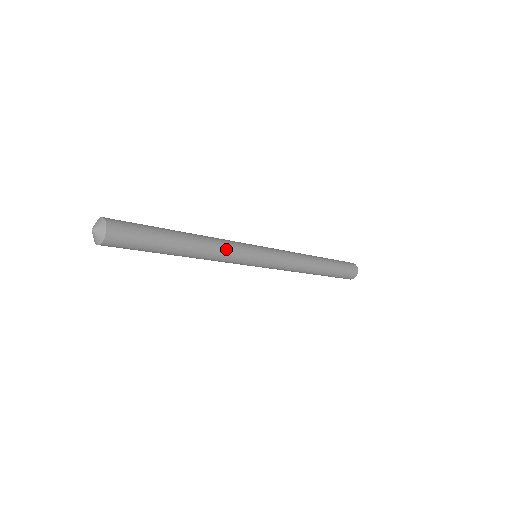
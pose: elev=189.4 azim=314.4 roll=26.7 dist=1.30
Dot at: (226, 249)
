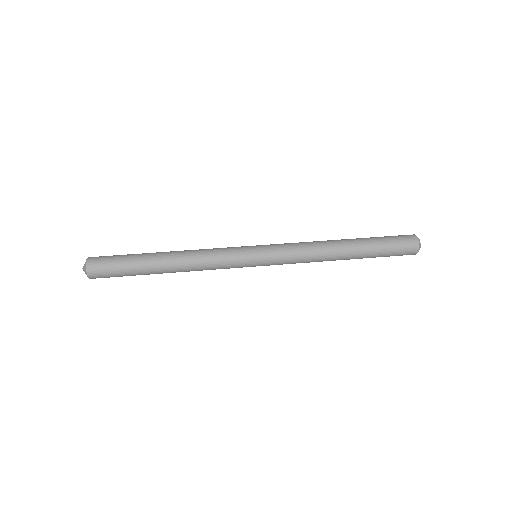
Dot at: (208, 260)
